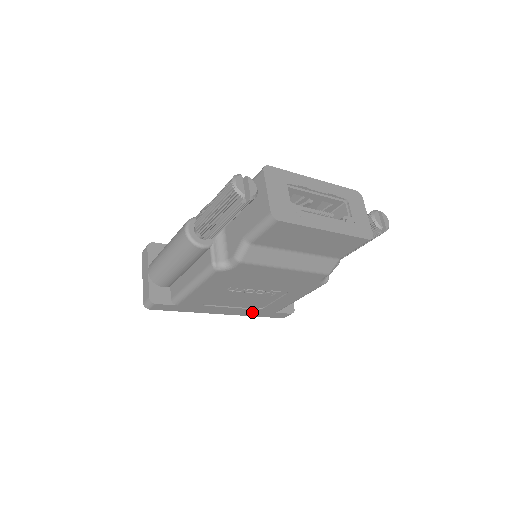
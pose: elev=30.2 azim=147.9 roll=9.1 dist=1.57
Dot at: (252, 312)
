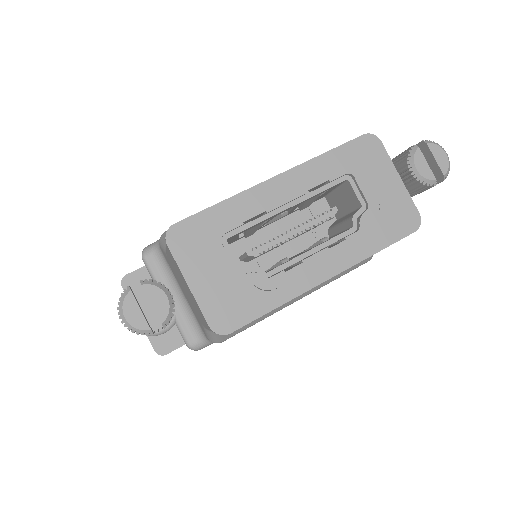
Dot at: occluded
